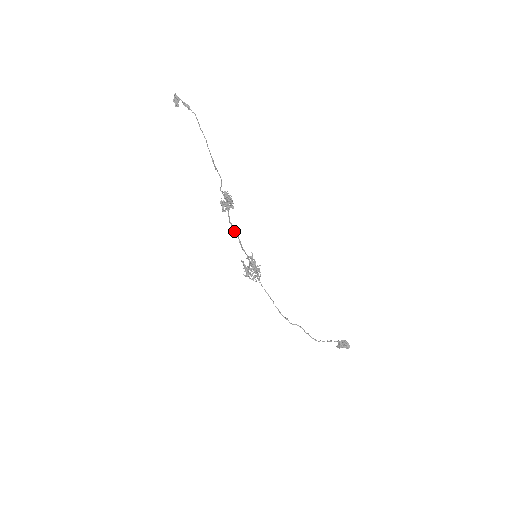
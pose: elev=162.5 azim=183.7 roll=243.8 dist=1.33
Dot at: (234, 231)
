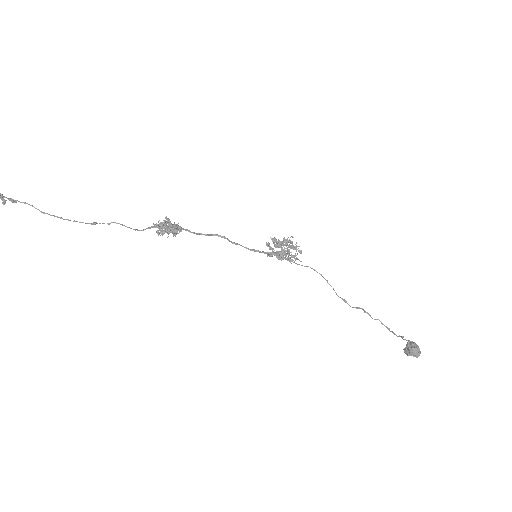
Dot at: (218, 235)
